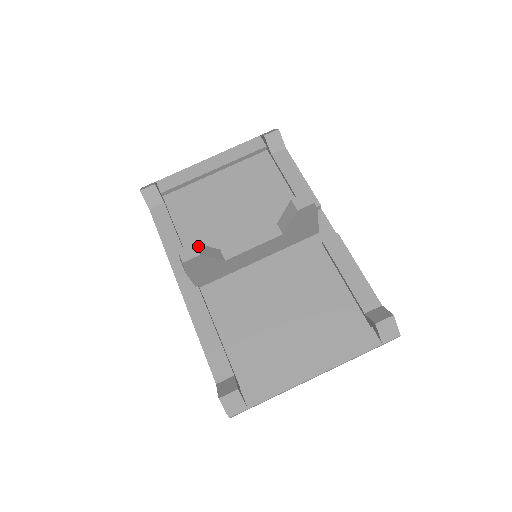
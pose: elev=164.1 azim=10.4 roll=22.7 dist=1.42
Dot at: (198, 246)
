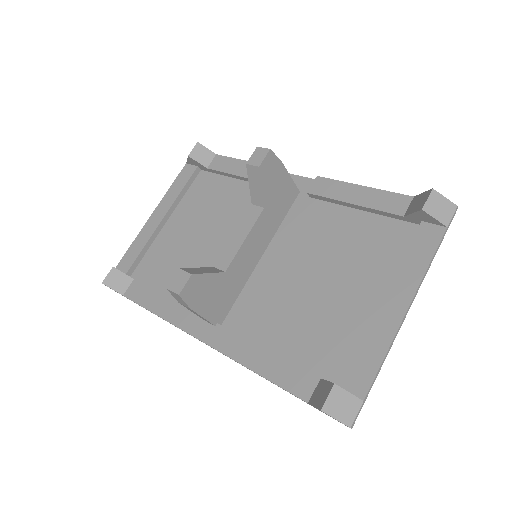
Dot at: (184, 270)
